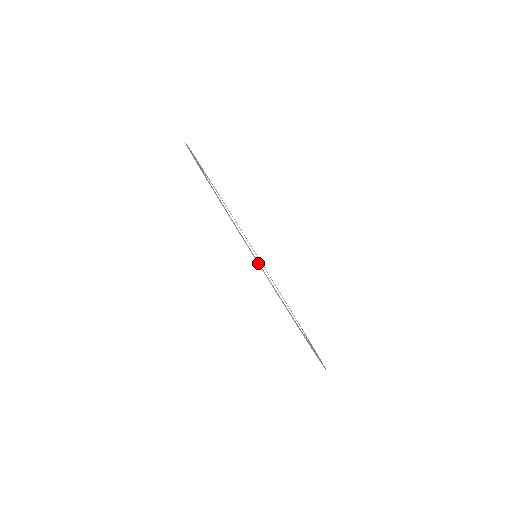
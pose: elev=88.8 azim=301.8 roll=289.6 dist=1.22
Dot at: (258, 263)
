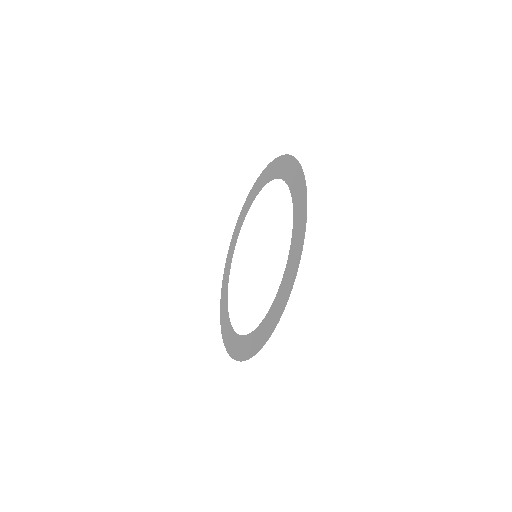
Dot at: occluded
